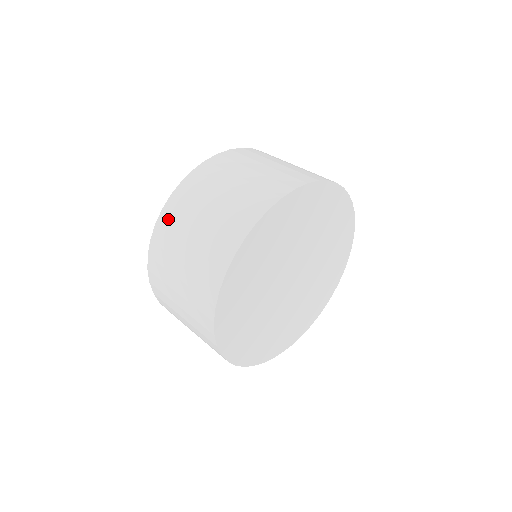
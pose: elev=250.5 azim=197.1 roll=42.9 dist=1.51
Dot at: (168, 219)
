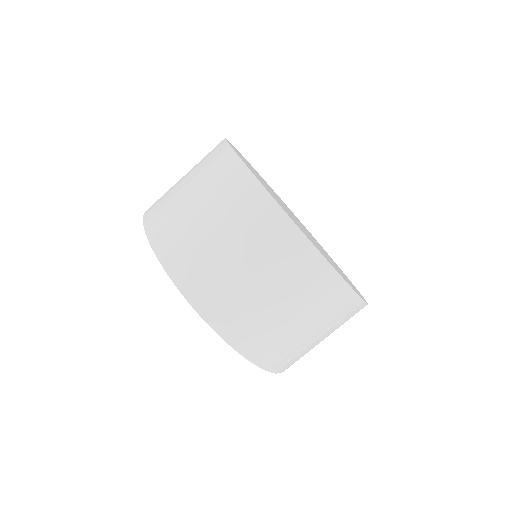
Dot at: (194, 284)
